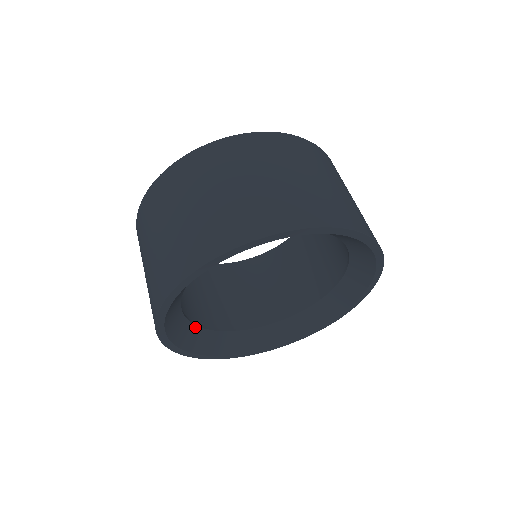
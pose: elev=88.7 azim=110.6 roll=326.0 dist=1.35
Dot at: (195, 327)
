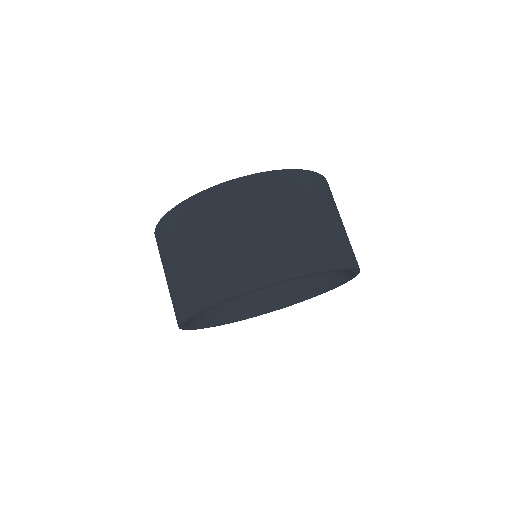
Dot at: (215, 309)
